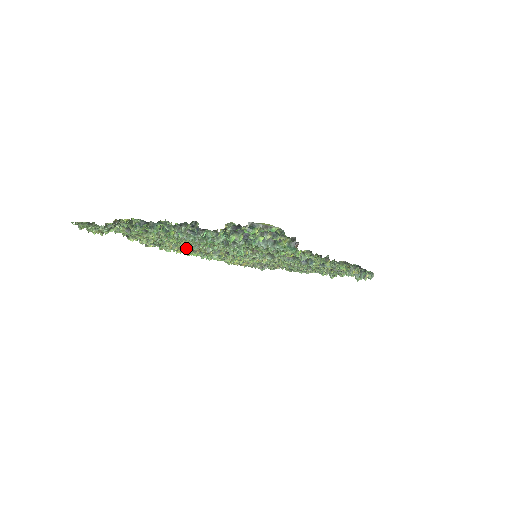
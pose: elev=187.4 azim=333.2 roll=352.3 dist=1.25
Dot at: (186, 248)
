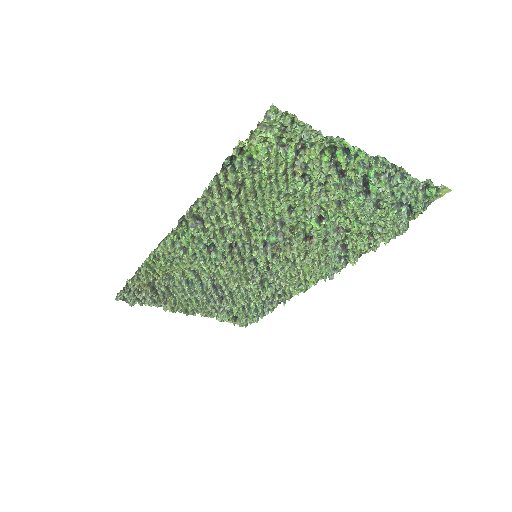
Dot at: (241, 215)
